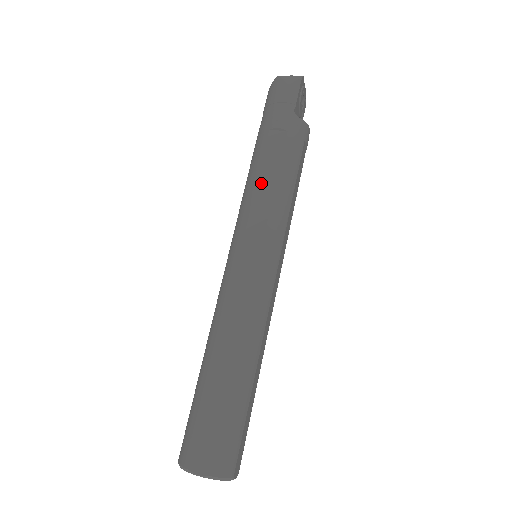
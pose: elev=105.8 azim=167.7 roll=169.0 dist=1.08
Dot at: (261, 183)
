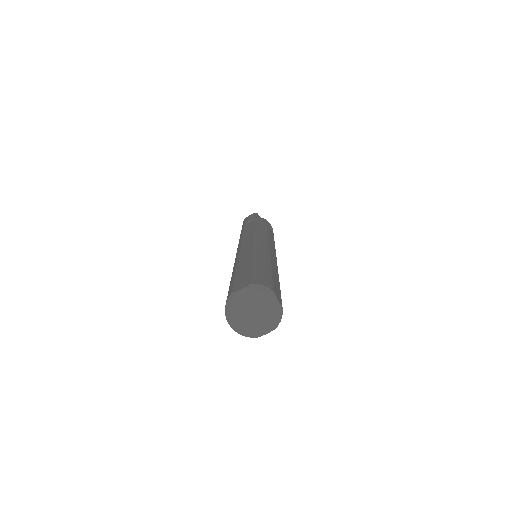
Dot at: (246, 231)
